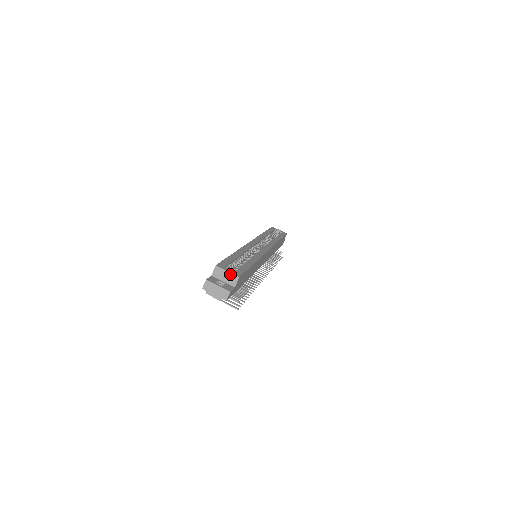
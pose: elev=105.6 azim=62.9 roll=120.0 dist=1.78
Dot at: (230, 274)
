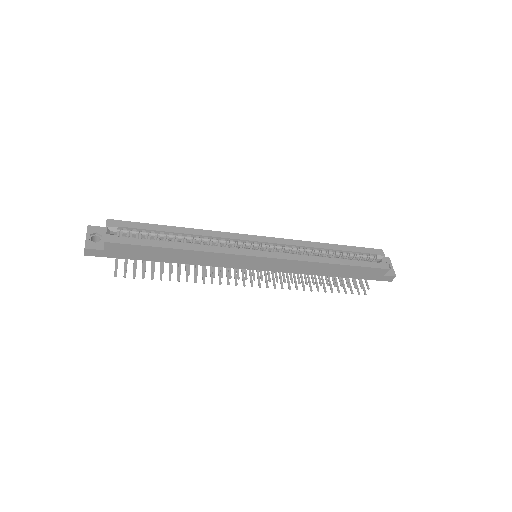
Dot at: (105, 234)
